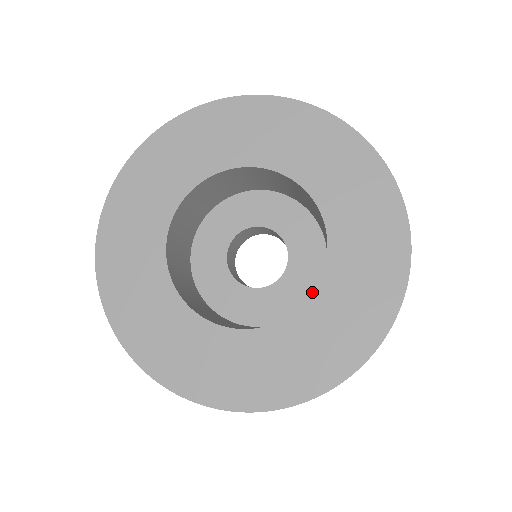
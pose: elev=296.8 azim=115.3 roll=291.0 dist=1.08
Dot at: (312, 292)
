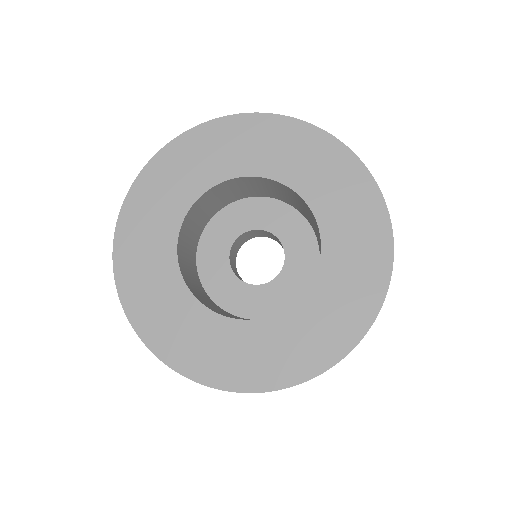
Dot at: (312, 276)
